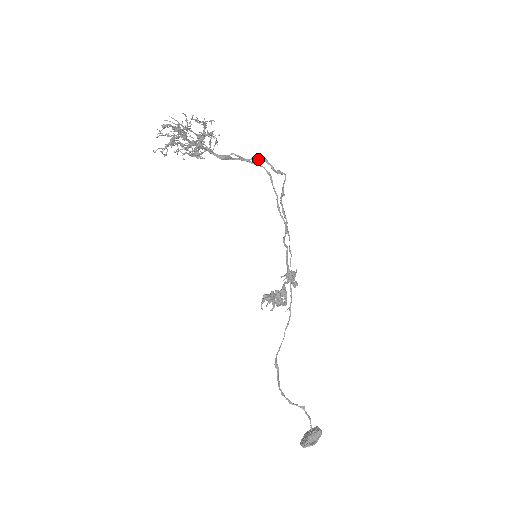
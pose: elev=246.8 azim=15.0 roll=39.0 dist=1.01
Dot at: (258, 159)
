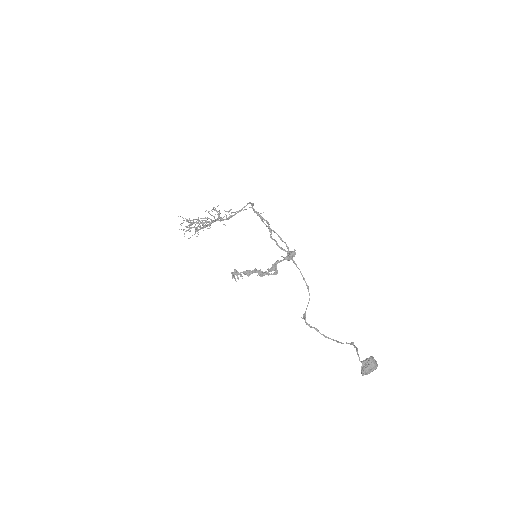
Dot at: (246, 205)
